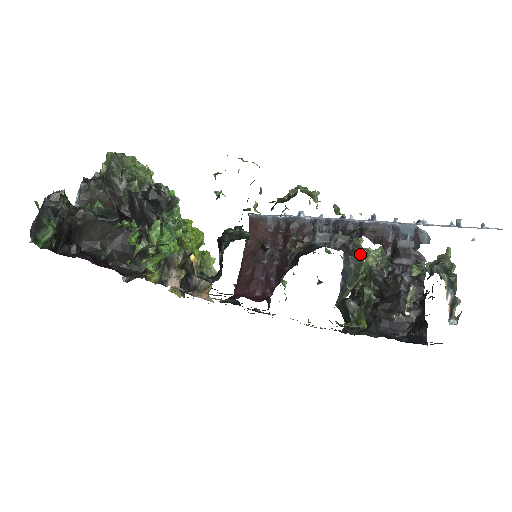
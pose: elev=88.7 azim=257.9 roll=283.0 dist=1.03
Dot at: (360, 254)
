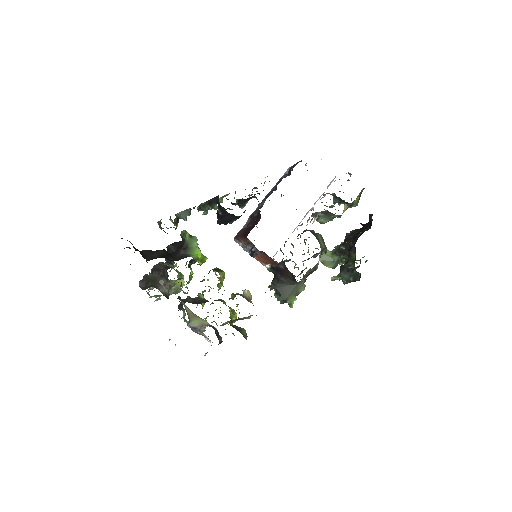
Dot at: occluded
